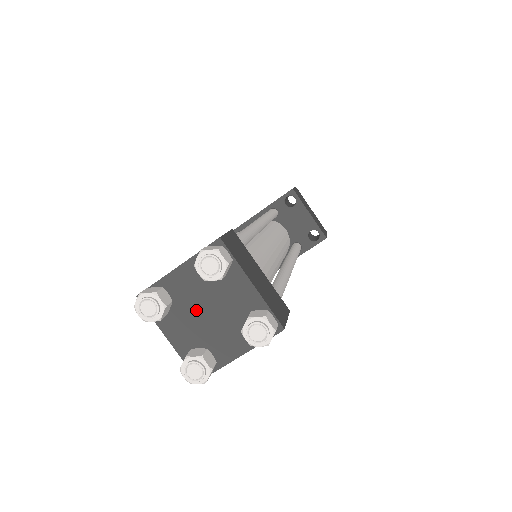
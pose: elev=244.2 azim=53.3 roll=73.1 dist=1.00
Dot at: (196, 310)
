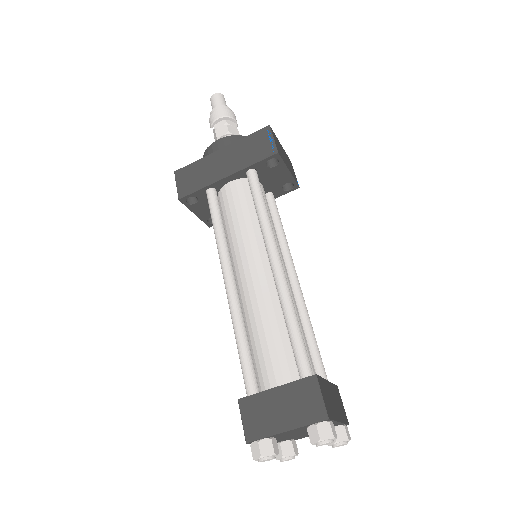
Dot at: (291, 435)
